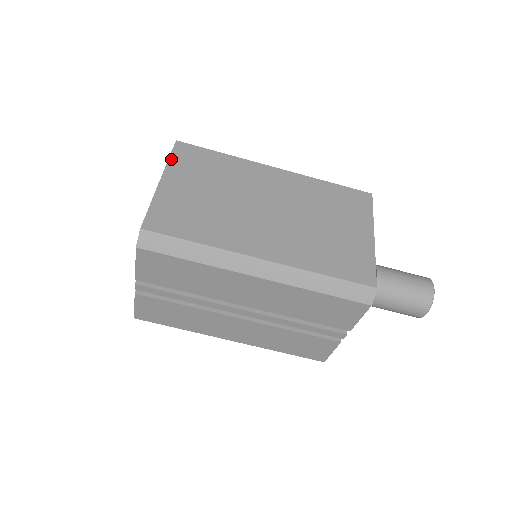
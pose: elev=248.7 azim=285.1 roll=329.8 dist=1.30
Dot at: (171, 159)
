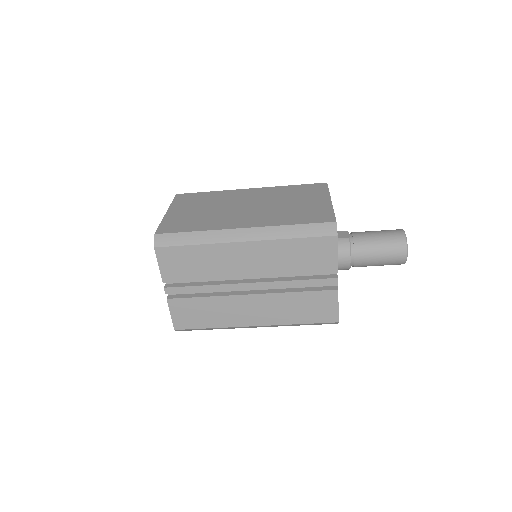
Dot at: (173, 202)
